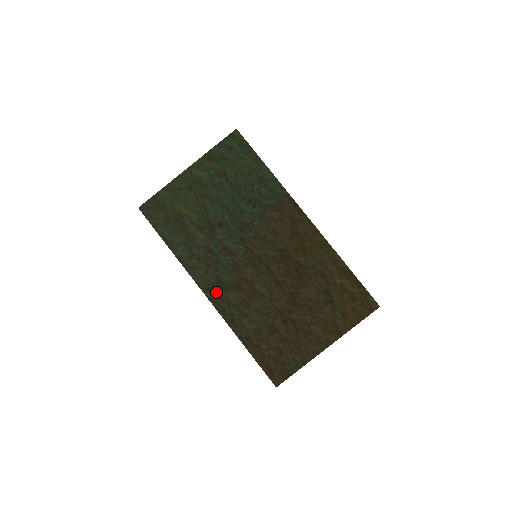
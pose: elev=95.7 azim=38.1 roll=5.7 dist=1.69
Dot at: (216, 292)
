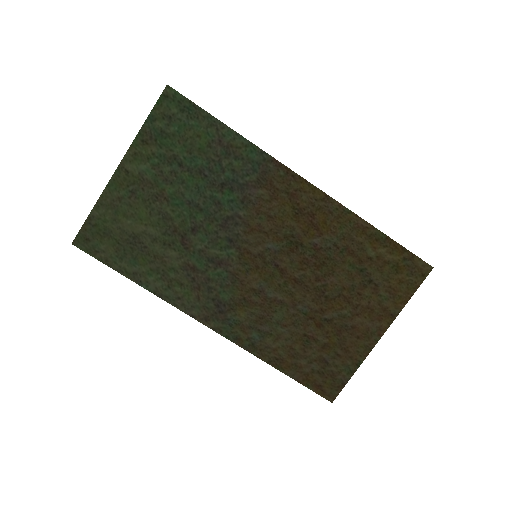
Dot at: (219, 318)
